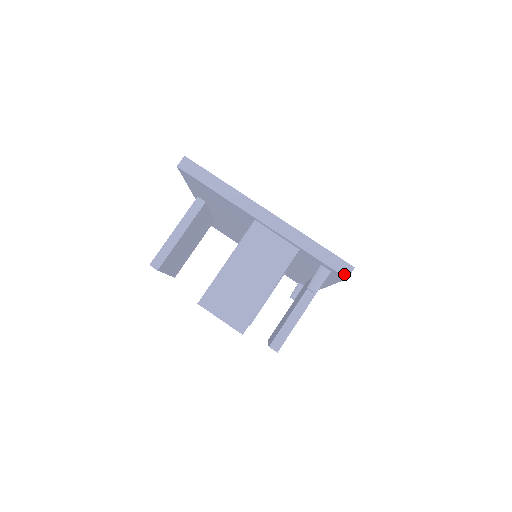
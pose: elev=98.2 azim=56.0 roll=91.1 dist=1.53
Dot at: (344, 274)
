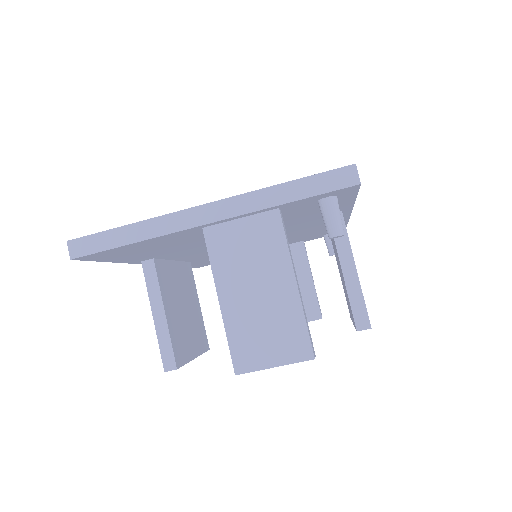
Dot at: (352, 183)
